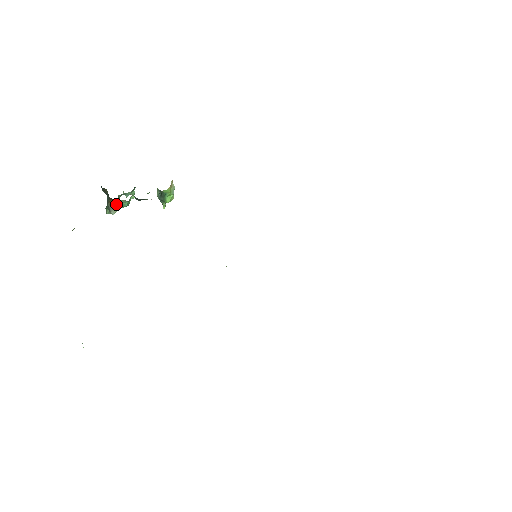
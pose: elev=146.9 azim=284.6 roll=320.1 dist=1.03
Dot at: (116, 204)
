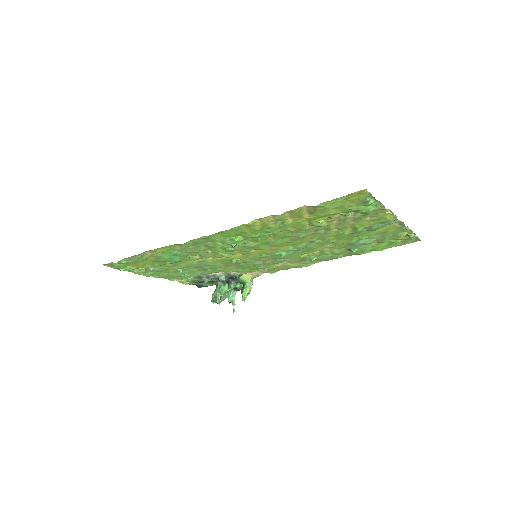
Dot at: (217, 289)
